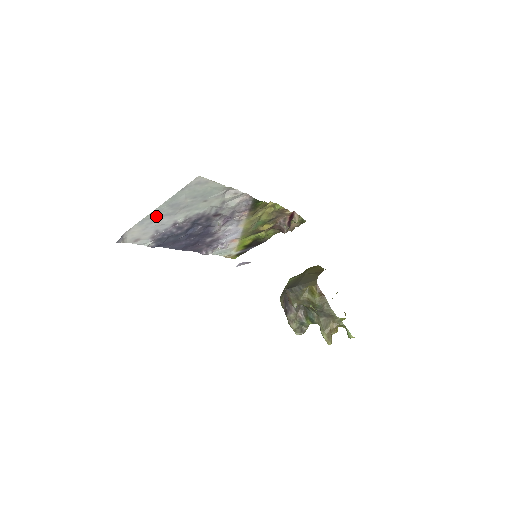
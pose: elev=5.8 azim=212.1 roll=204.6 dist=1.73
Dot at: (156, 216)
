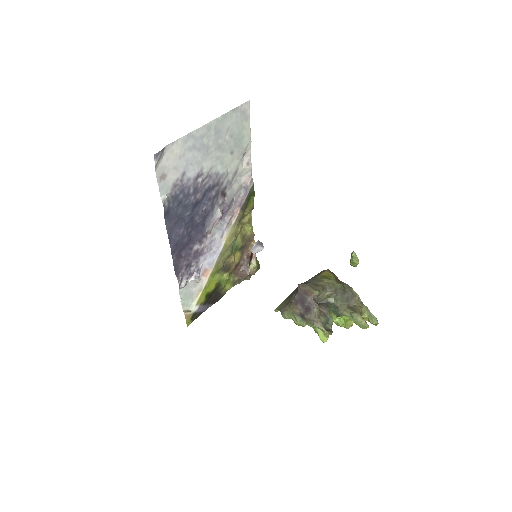
Dot at: (199, 140)
